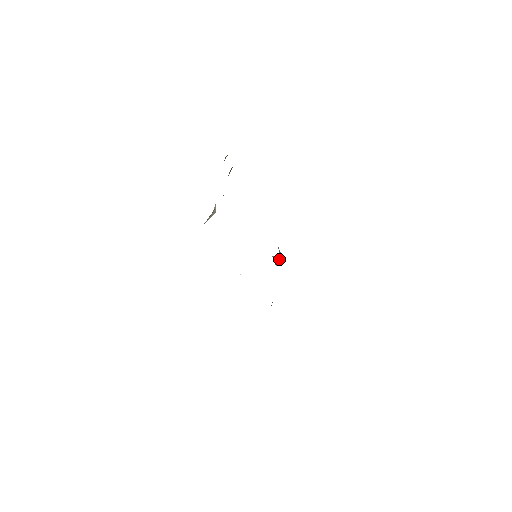
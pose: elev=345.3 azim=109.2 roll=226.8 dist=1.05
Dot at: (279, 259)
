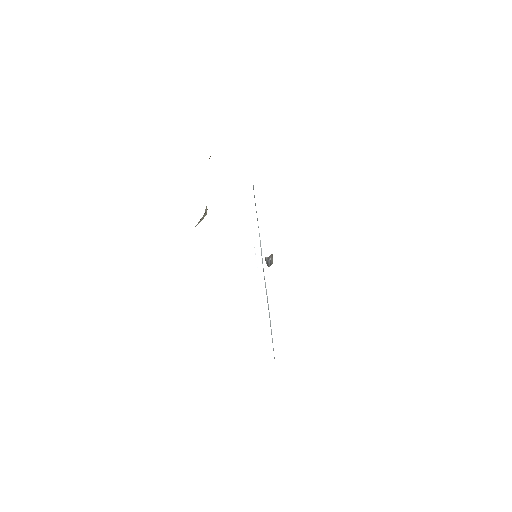
Dot at: (271, 260)
